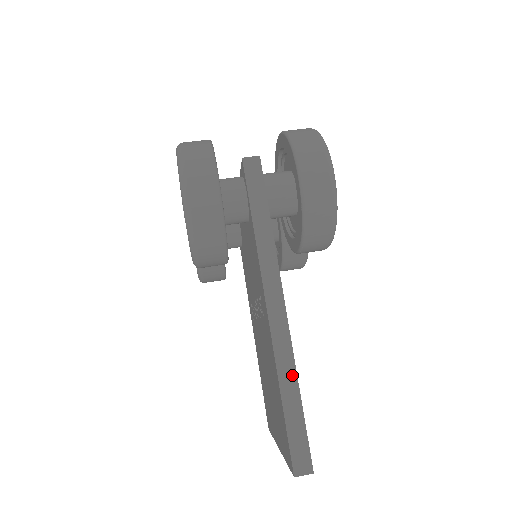
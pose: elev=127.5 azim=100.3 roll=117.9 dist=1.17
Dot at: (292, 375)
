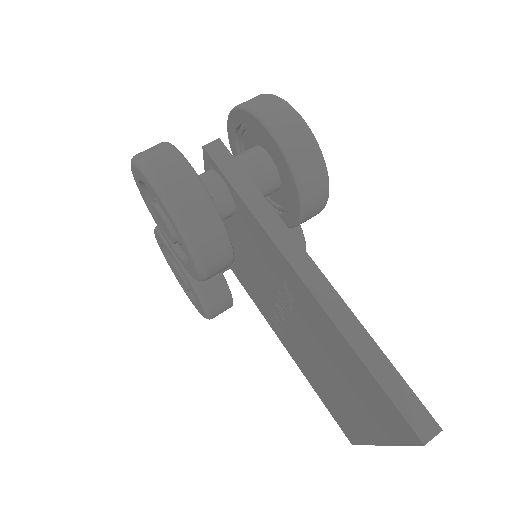
Dot at: (362, 333)
